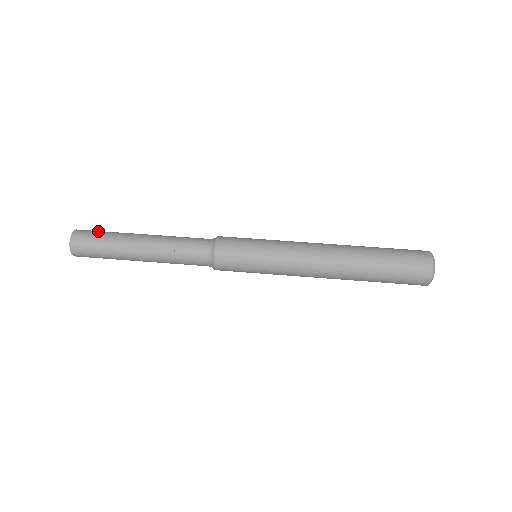
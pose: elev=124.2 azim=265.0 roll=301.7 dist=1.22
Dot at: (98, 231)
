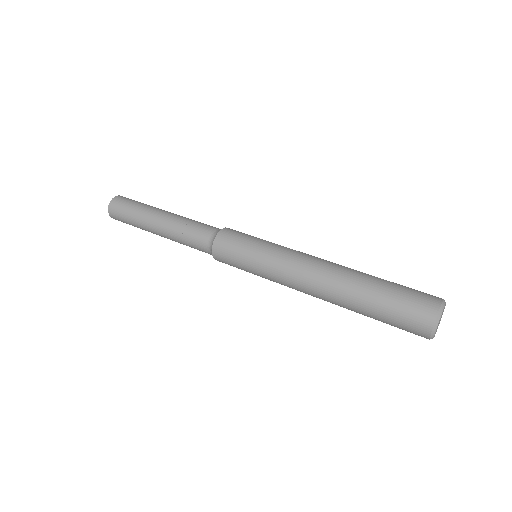
Dot at: occluded
